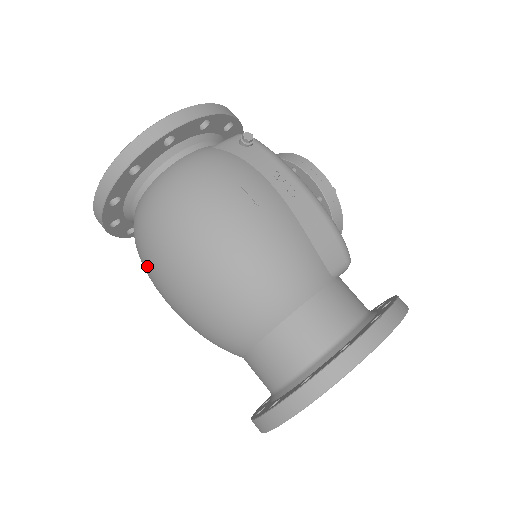
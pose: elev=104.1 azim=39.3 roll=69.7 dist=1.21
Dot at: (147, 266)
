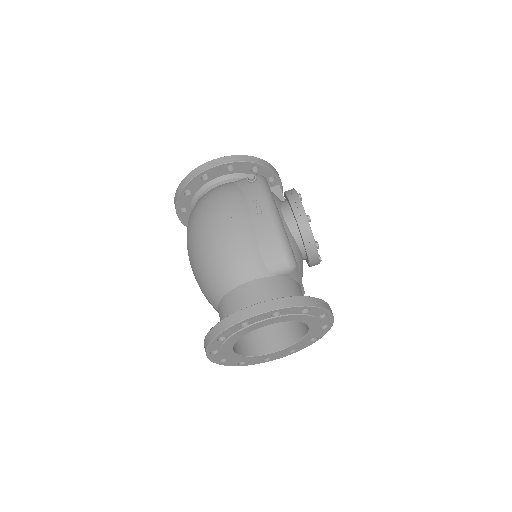
Dot at: occluded
